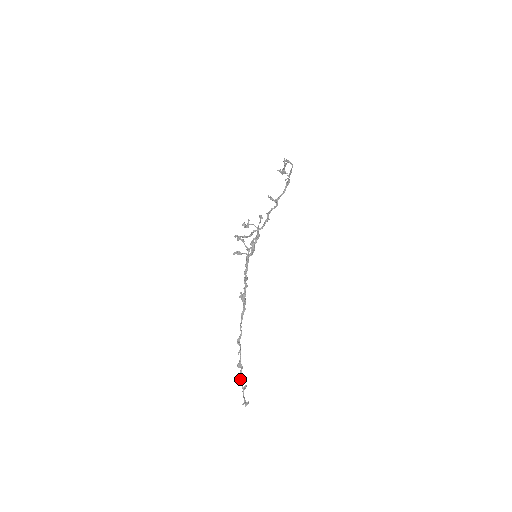
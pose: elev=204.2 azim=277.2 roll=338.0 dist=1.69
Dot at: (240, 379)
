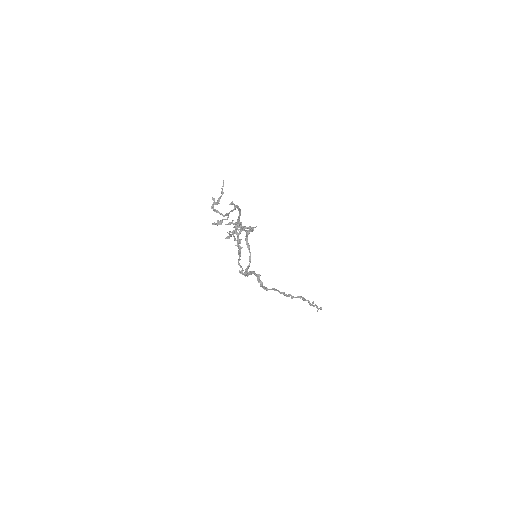
Dot at: occluded
